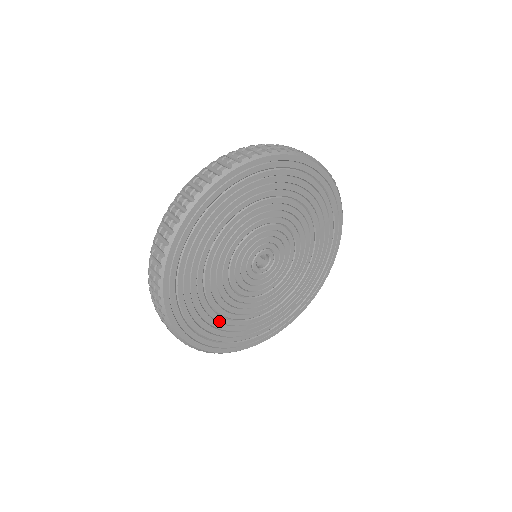
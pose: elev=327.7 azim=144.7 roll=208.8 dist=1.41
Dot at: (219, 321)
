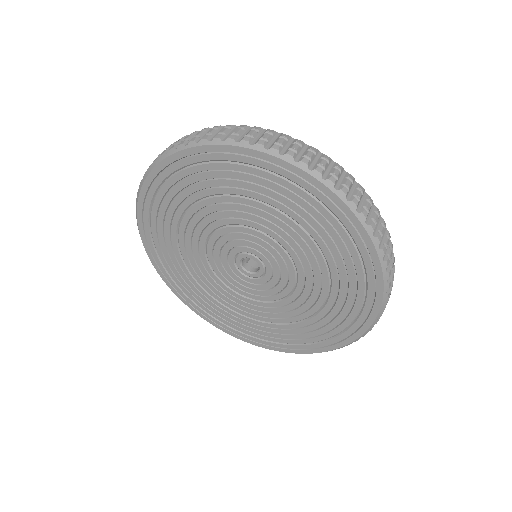
Dot at: (250, 322)
